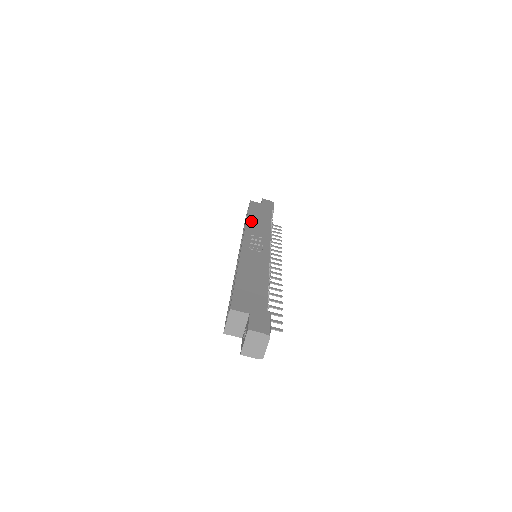
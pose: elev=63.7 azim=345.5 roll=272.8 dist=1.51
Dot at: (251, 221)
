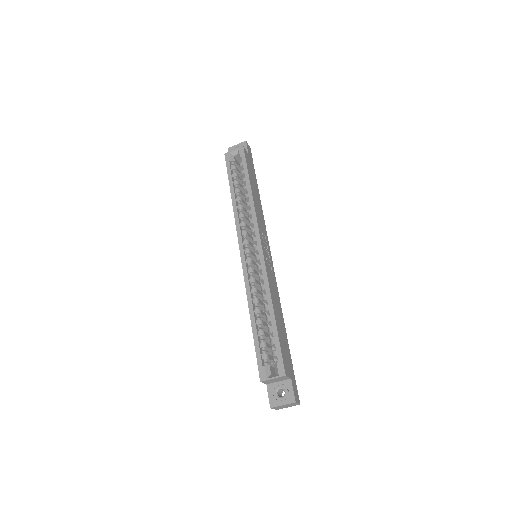
Dot at: (255, 200)
